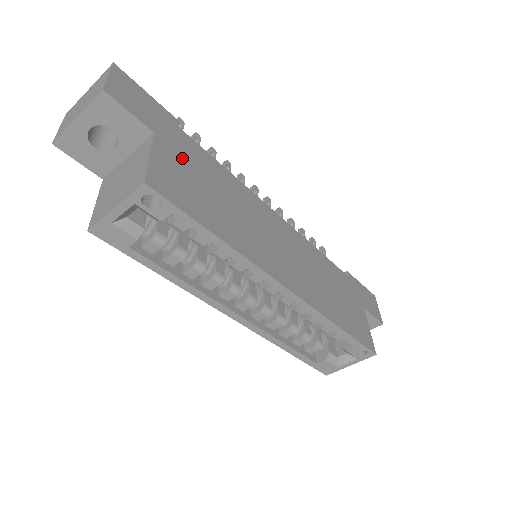
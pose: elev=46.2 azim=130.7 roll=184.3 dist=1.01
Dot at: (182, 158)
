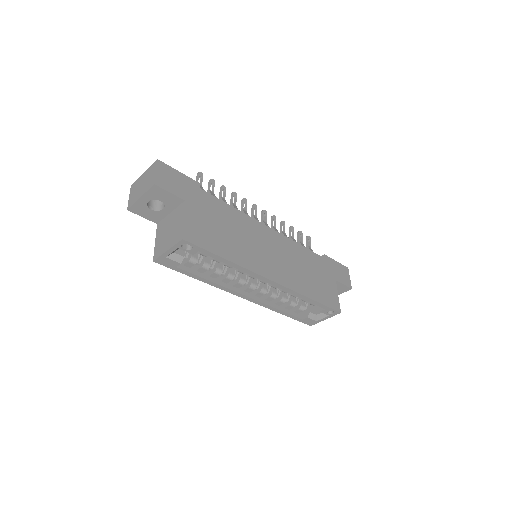
Dot at: (203, 211)
